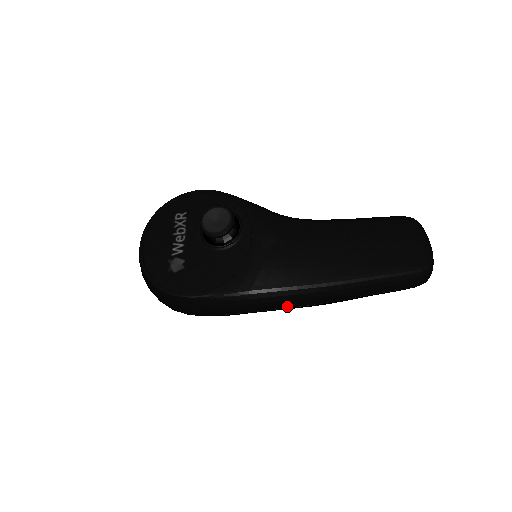
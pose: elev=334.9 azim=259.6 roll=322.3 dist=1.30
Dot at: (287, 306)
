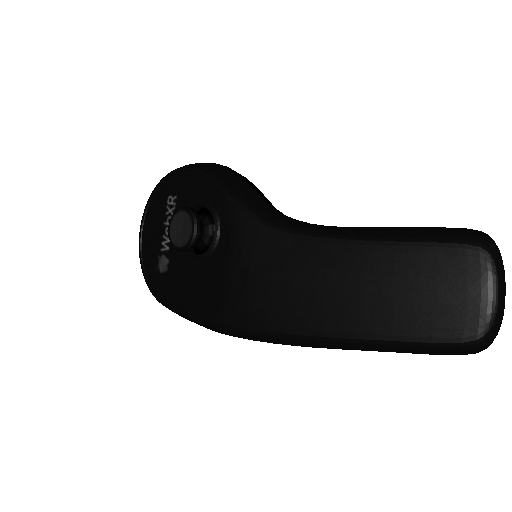
Dot at: occluded
